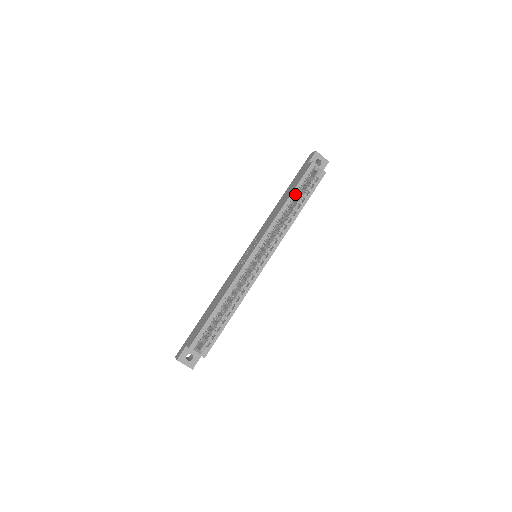
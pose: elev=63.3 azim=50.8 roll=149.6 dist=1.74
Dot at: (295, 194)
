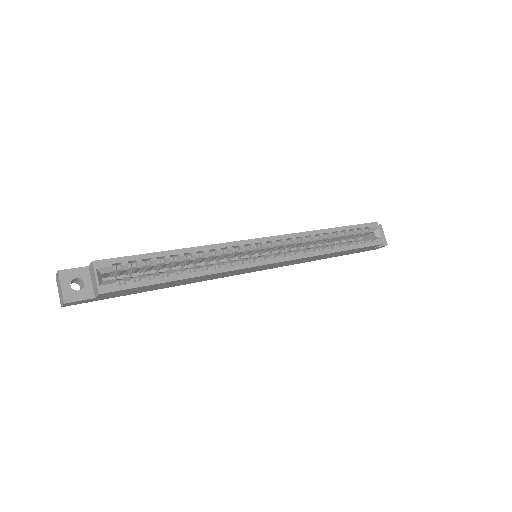
Dot at: (342, 233)
